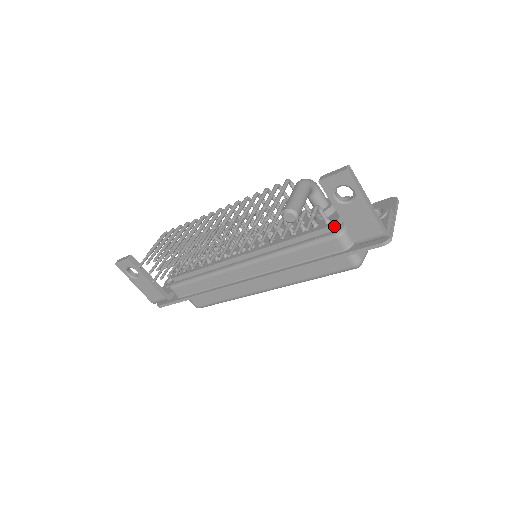
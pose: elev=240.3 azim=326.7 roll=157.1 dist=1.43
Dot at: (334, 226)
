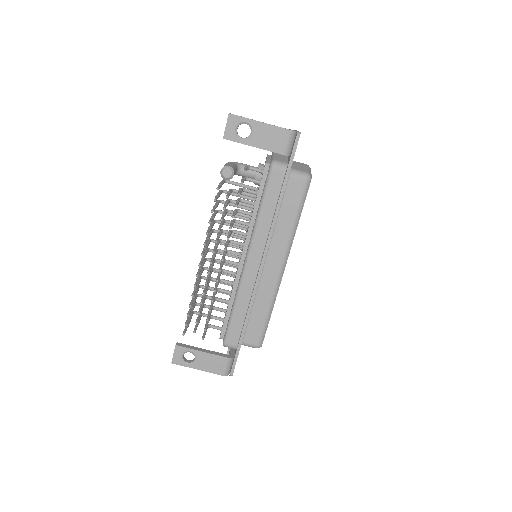
Dot at: (266, 166)
